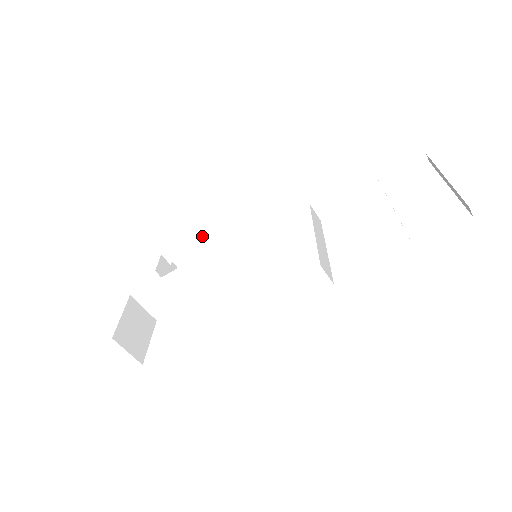
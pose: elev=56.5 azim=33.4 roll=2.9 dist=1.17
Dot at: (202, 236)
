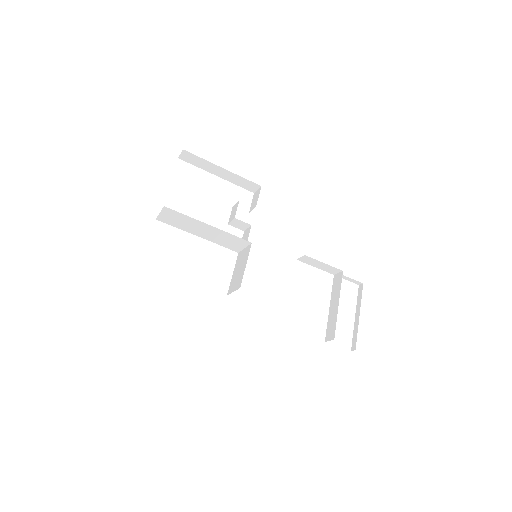
Dot at: (222, 170)
